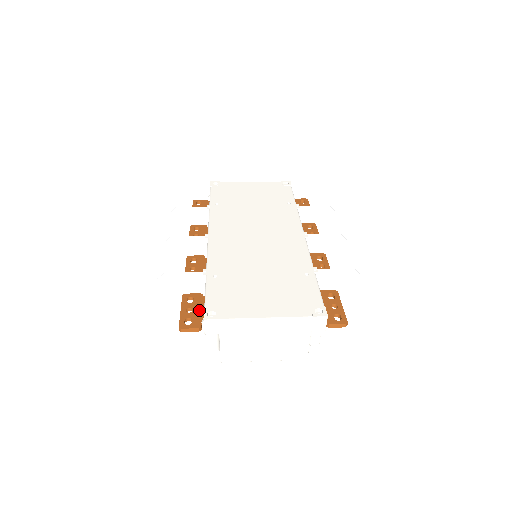
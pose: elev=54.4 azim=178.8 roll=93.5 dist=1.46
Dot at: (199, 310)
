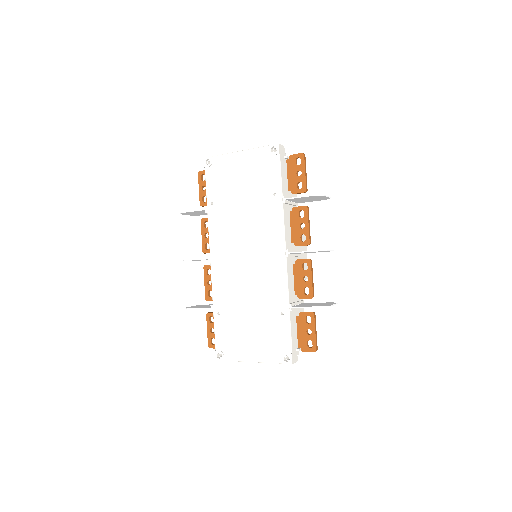
Dot at: occluded
